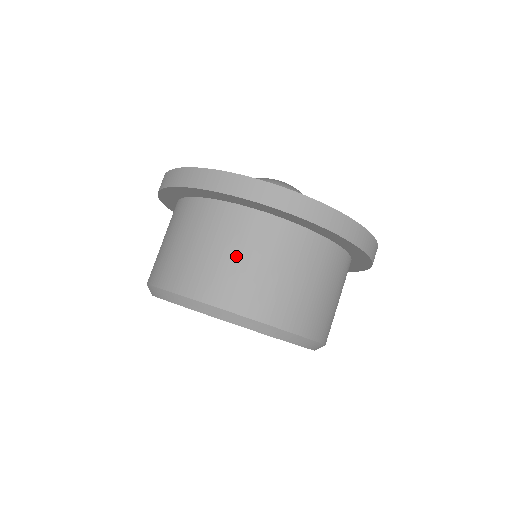
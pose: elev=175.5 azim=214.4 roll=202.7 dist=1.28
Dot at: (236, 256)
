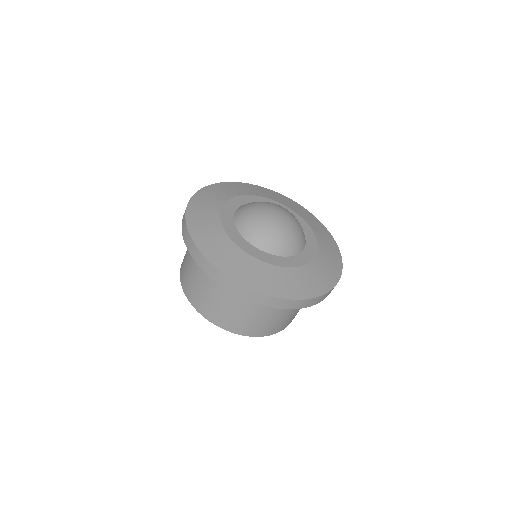
Dot at: (190, 264)
